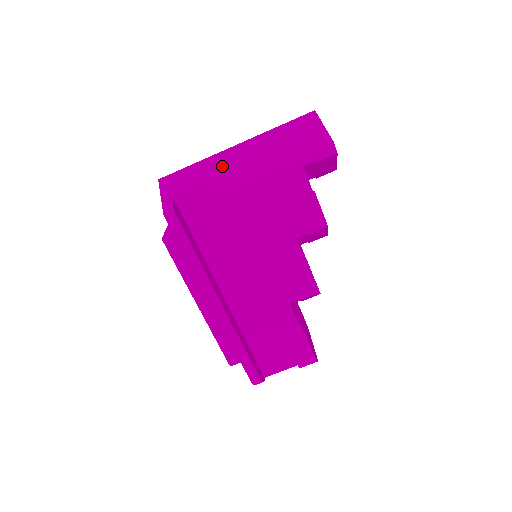
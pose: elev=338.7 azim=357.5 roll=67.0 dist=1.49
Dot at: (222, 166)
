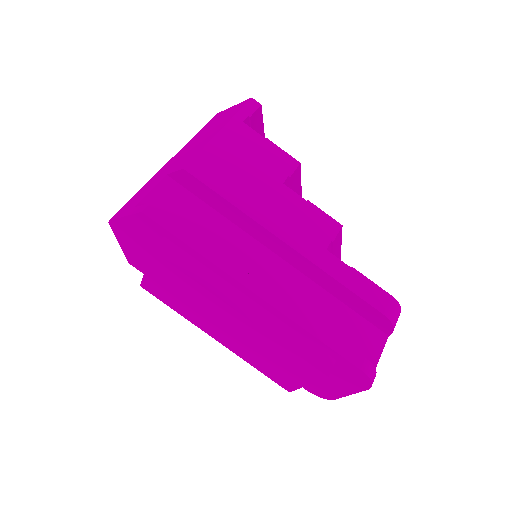
Dot at: (170, 168)
